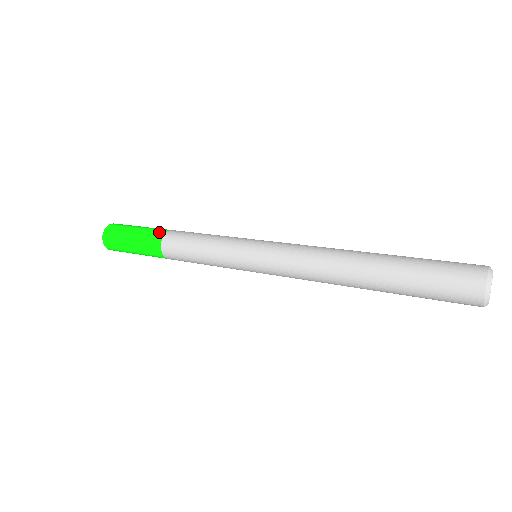
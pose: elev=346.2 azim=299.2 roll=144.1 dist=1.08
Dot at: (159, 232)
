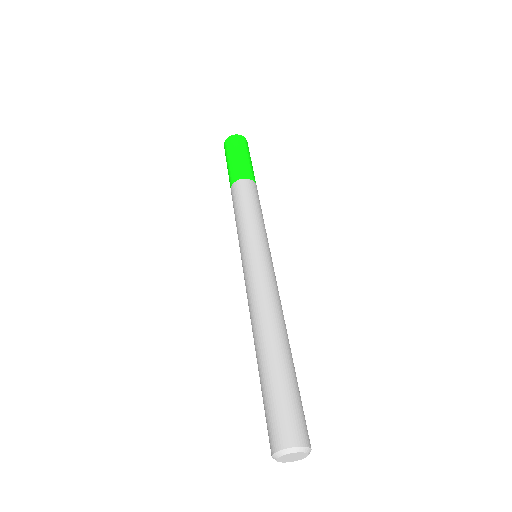
Dot at: (236, 175)
